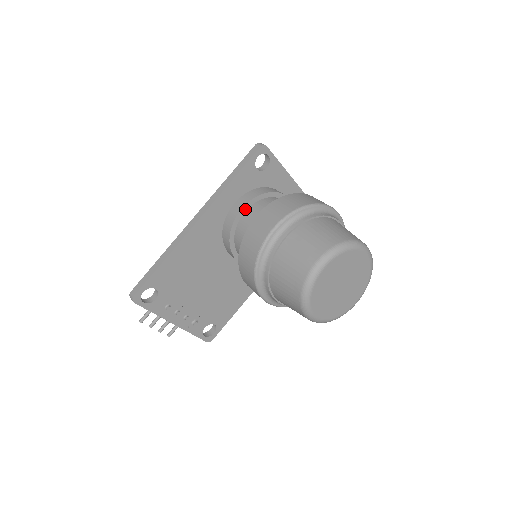
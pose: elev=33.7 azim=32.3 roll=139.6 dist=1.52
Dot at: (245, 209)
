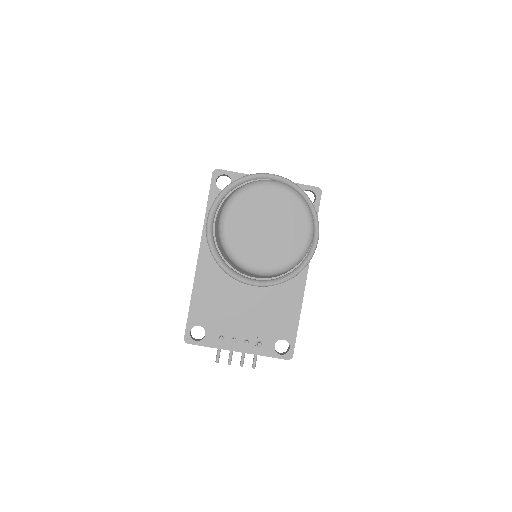
Dot at: occluded
